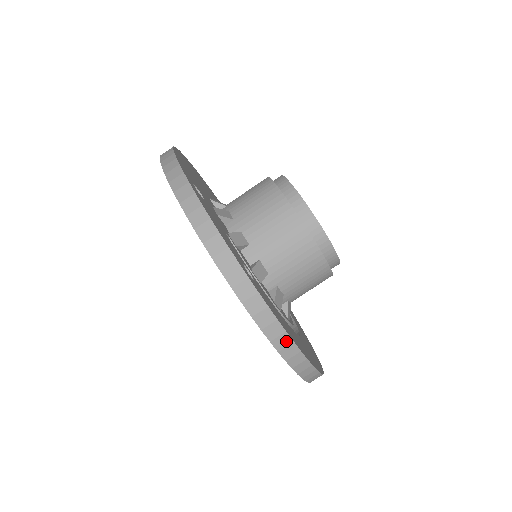
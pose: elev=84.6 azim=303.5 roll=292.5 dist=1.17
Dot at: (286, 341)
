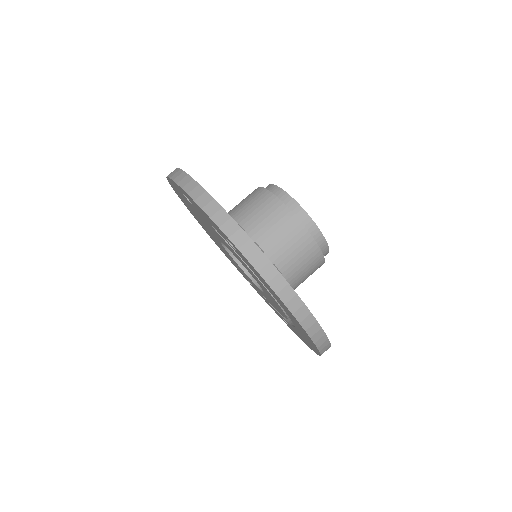
Dot at: (281, 283)
